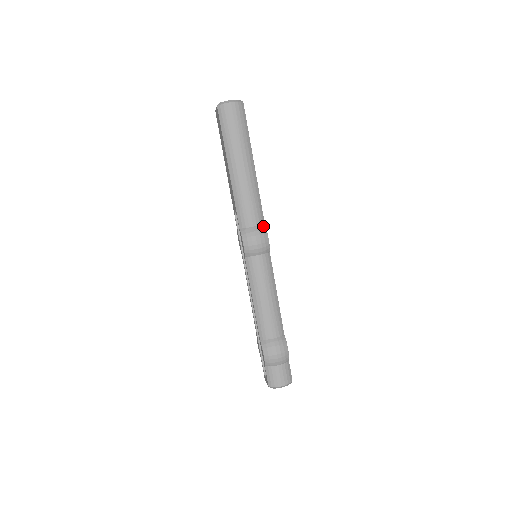
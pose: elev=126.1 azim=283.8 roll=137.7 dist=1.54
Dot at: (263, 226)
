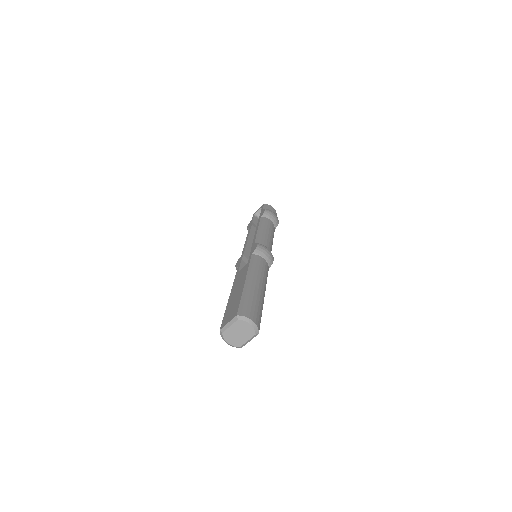
Dot at: occluded
